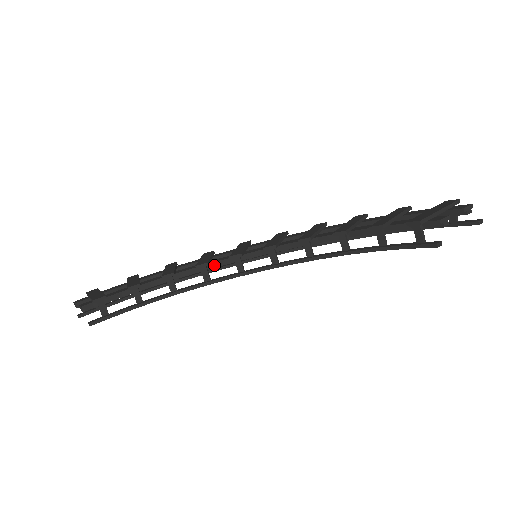
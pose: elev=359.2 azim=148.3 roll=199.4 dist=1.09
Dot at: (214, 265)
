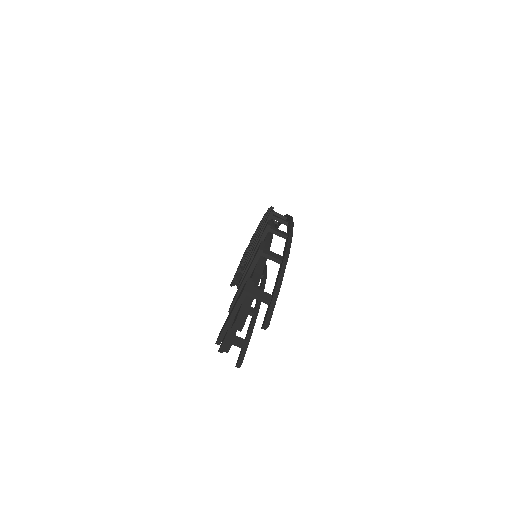
Dot at: occluded
